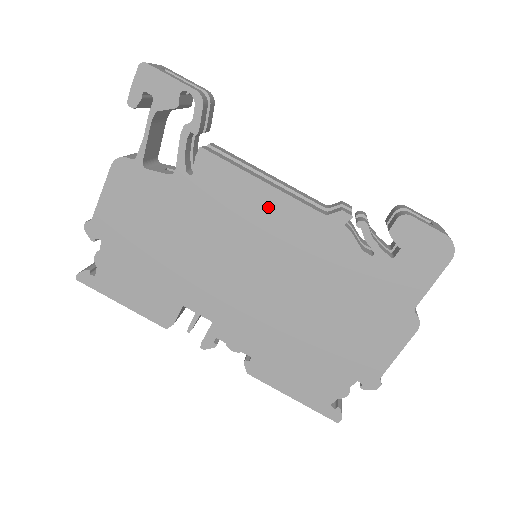
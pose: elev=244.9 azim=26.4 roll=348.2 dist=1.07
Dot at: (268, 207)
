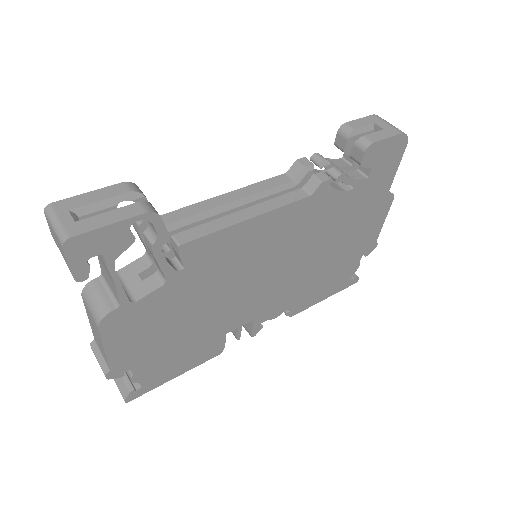
Dot at: (263, 230)
